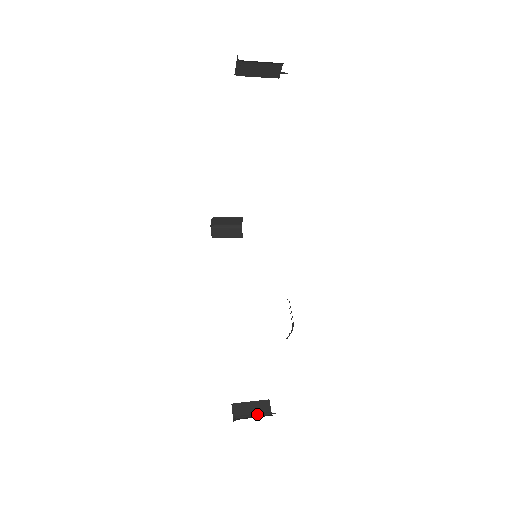
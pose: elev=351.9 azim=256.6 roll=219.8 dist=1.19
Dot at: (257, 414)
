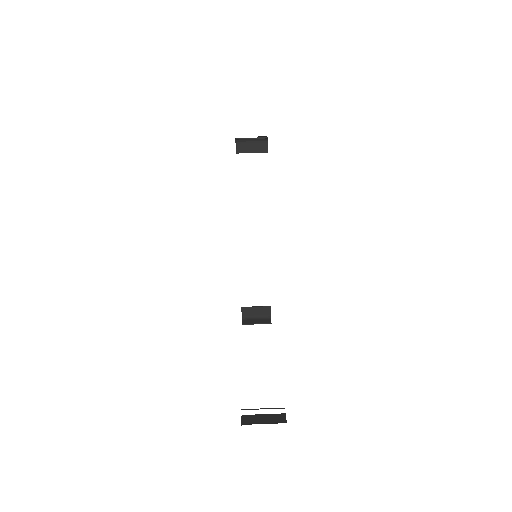
Dot at: (260, 316)
